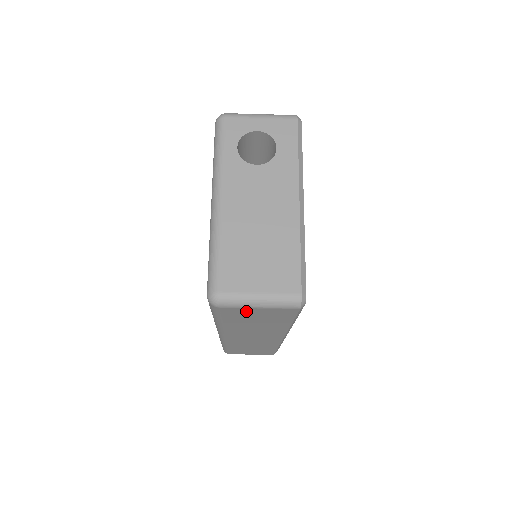
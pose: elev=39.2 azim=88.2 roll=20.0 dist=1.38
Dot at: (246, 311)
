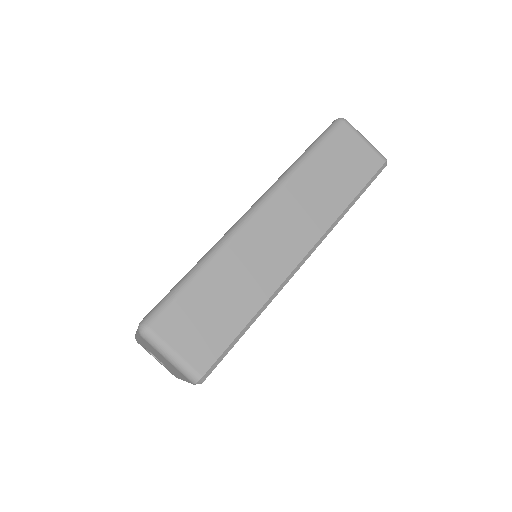
Dot at: (352, 142)
